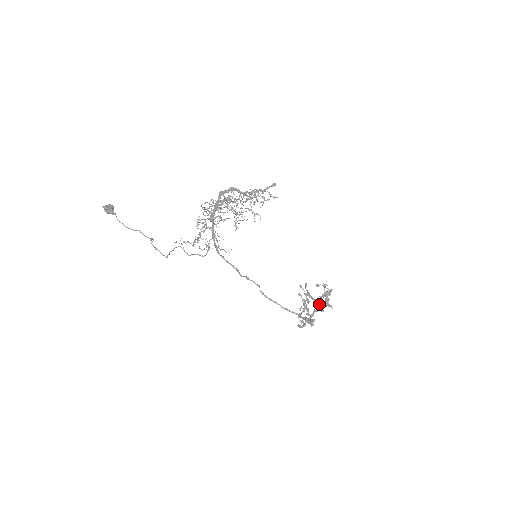
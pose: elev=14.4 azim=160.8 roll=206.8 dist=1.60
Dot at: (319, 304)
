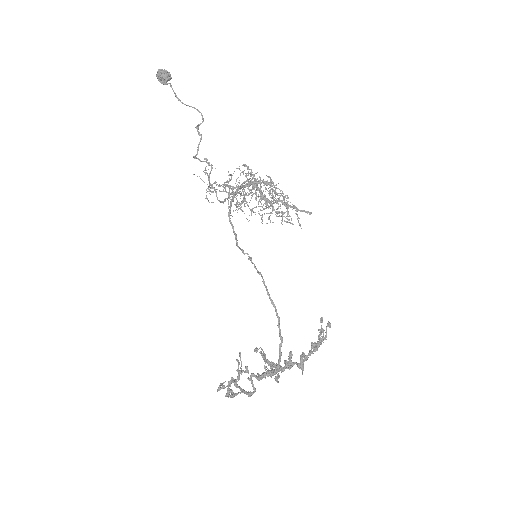
Dot at: (286, 363)
